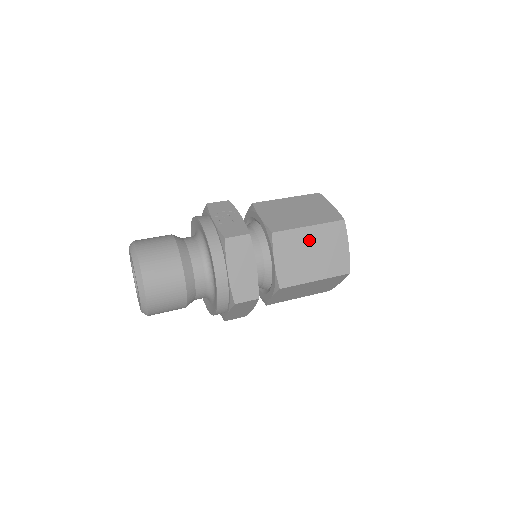
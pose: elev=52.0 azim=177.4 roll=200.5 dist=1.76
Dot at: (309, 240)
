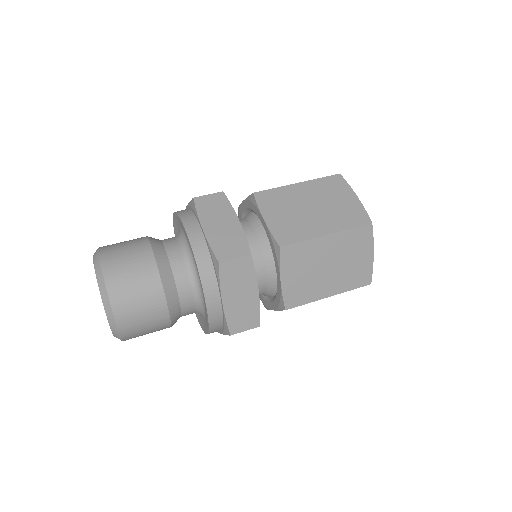
Dot at: (302, 195)
